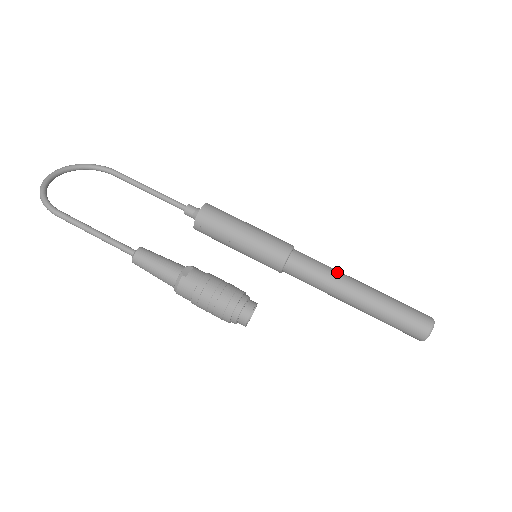
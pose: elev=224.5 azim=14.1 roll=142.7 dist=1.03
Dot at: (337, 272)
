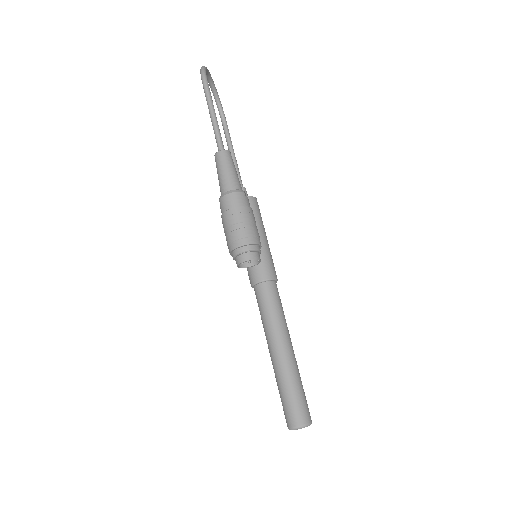
Dot at: occluded
